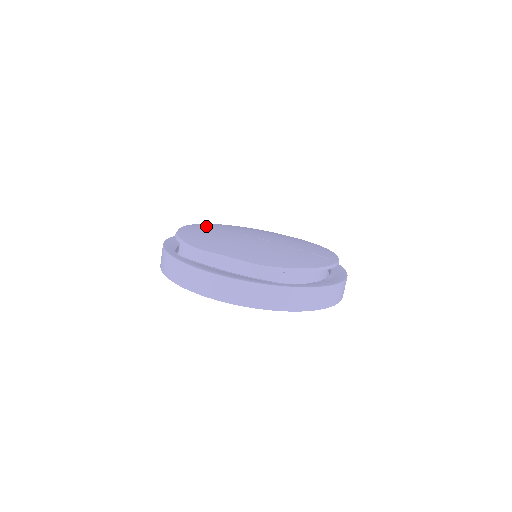
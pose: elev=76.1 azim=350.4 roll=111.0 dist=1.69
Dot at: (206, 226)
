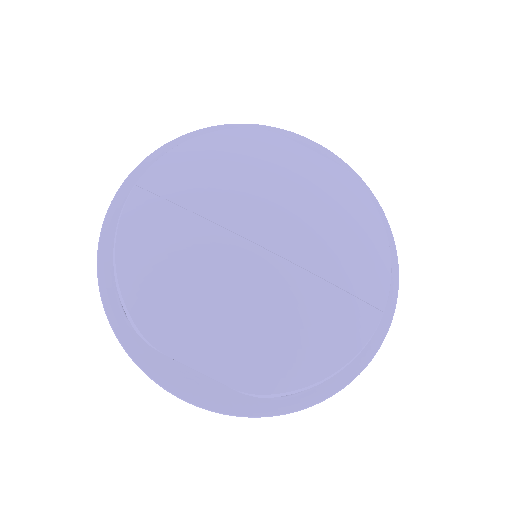
Dot at: (169, 186)
